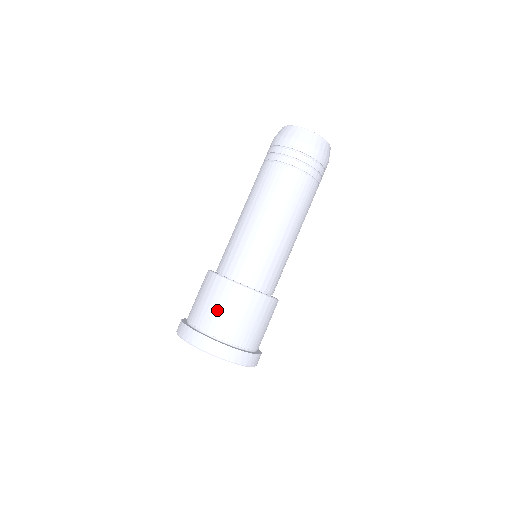
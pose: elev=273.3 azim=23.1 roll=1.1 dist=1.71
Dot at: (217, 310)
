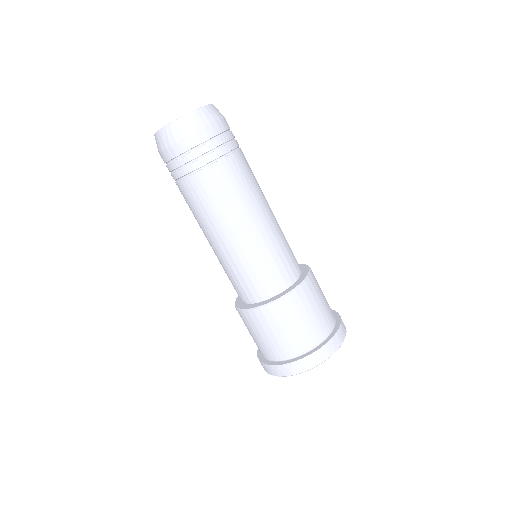
Dot at: (255, 338)
